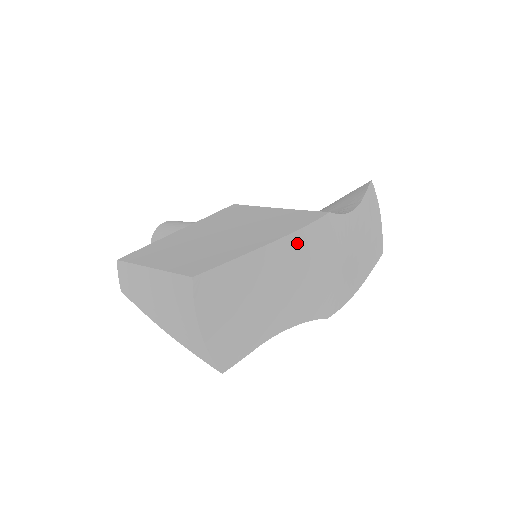
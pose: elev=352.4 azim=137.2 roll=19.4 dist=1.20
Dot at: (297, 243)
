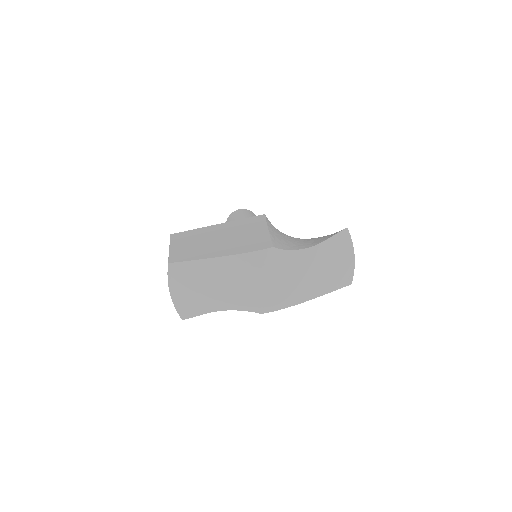
Dot at: (239, 261)
